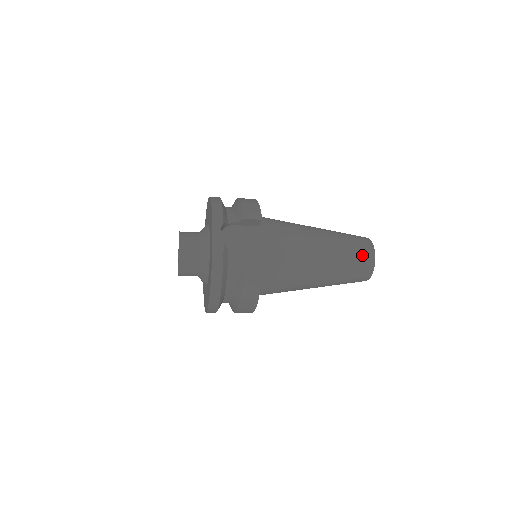
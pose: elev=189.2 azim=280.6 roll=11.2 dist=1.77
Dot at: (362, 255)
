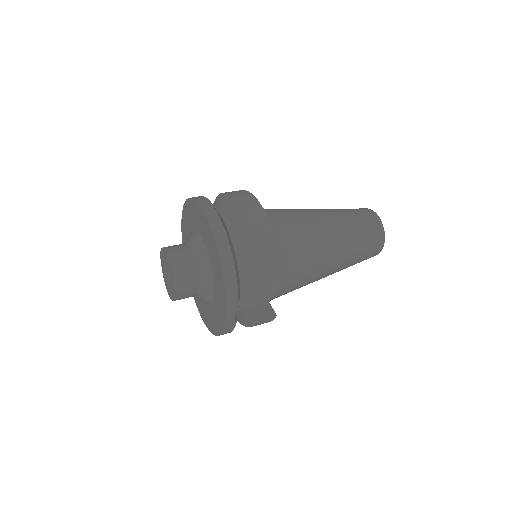
Dot at: (369, 256)
